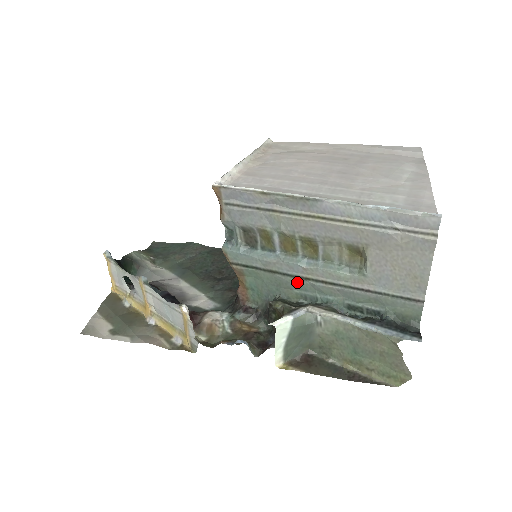
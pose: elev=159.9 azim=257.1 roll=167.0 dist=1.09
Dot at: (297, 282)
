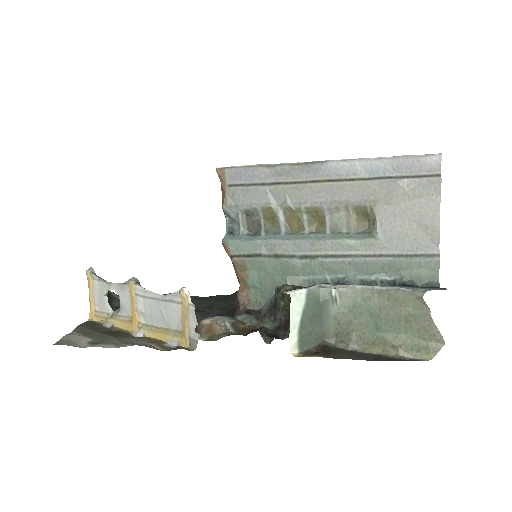
Dot at: (305, 264)
